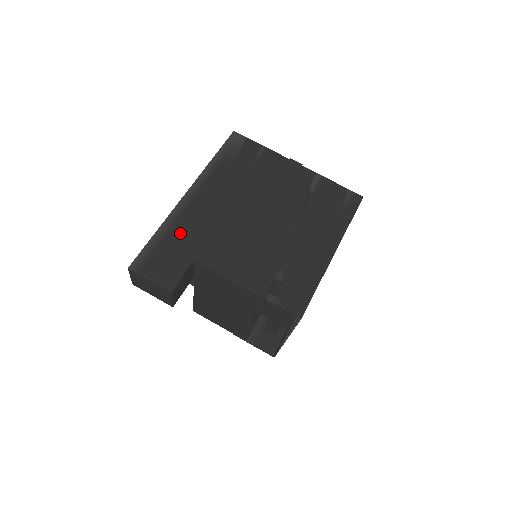
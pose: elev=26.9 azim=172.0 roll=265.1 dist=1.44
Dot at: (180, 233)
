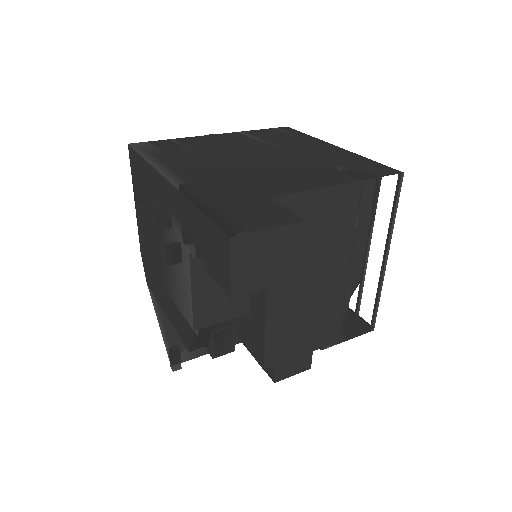
Dot at: (220, 195)
